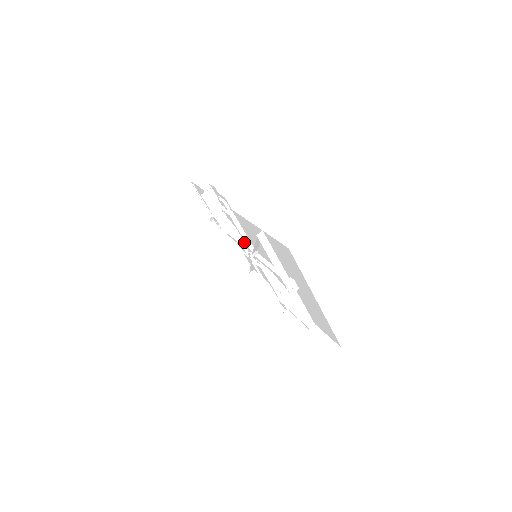
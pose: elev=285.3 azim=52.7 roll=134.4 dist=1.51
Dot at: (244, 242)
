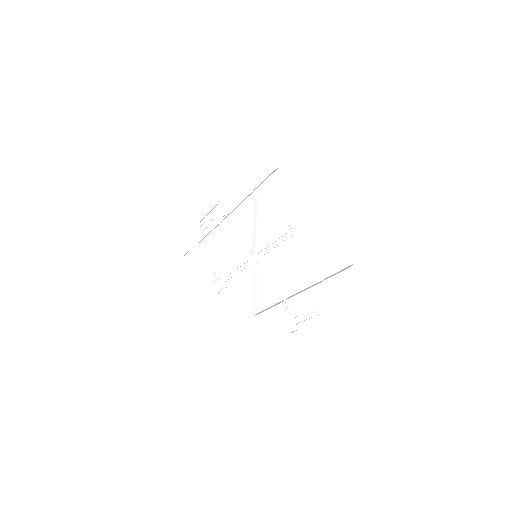
Dot at: (242, 255)
